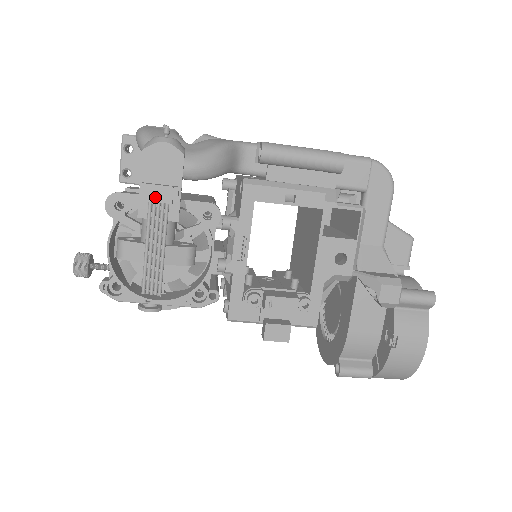
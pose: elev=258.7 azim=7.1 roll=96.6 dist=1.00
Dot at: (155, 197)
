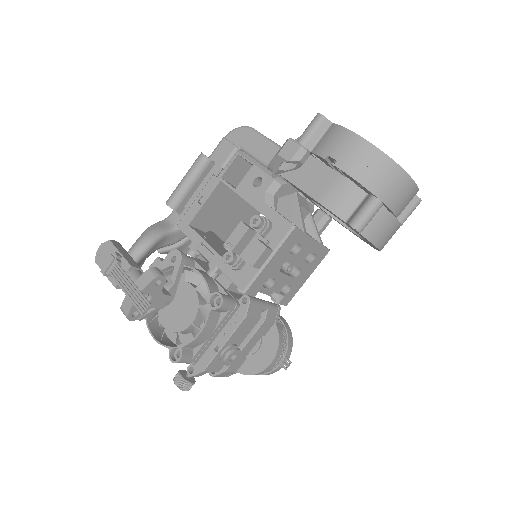
Dot at: (110, 268)
